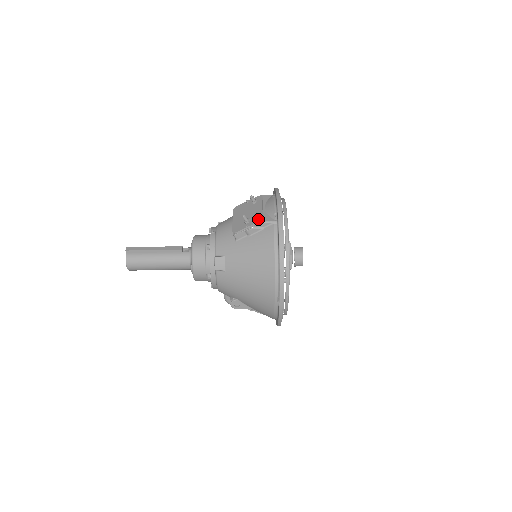
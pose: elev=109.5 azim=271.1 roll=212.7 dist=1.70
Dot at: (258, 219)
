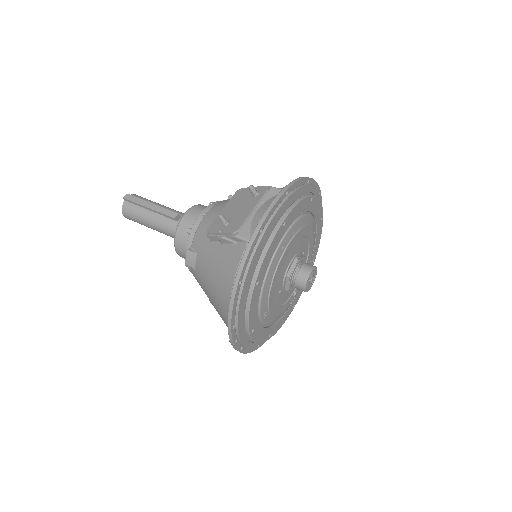
Dot at: (233, 228)
